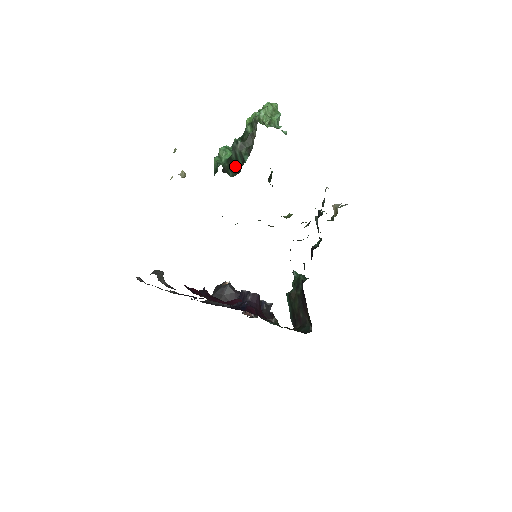
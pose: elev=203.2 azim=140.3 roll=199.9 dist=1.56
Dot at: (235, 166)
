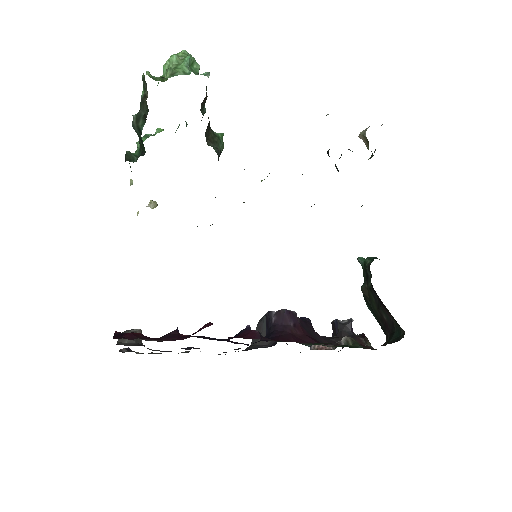
Dot at: (143, 148)
